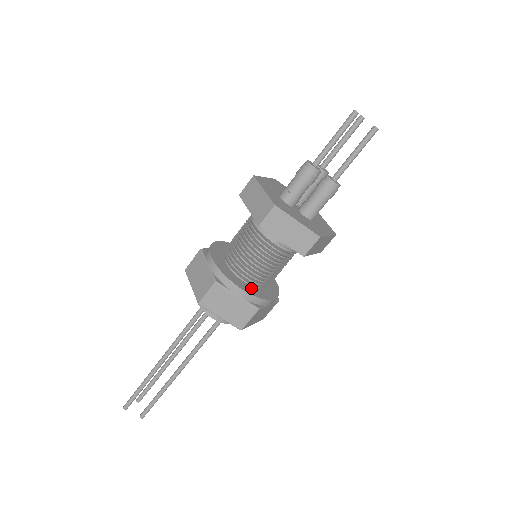
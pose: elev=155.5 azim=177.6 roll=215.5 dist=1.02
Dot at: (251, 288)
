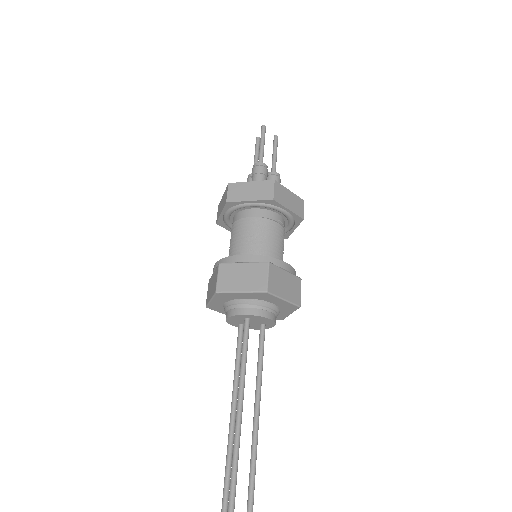
Dot at: occluded
